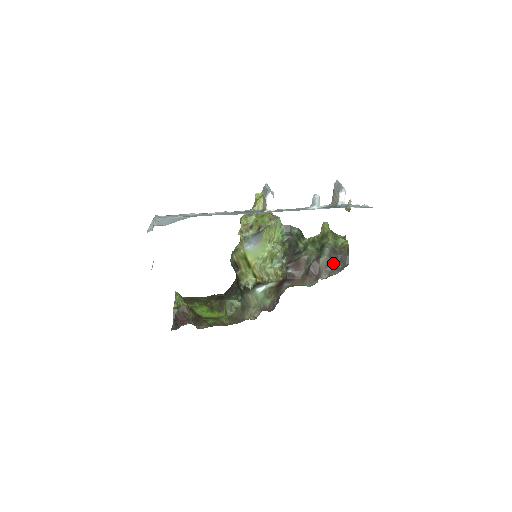
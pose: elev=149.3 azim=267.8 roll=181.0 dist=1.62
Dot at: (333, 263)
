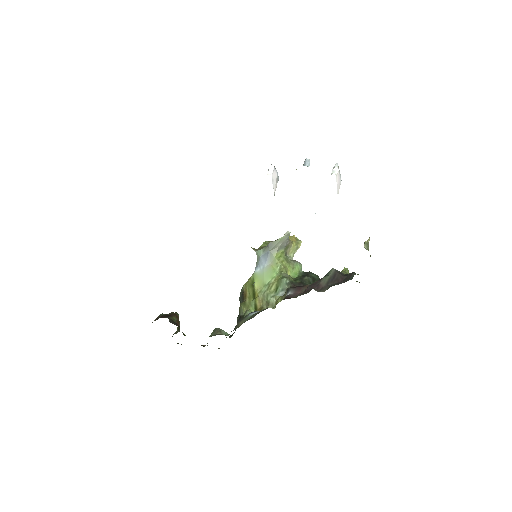
Dot at: (336, 281)
